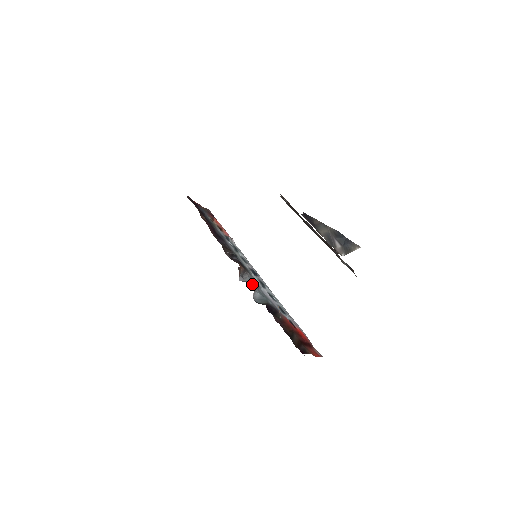
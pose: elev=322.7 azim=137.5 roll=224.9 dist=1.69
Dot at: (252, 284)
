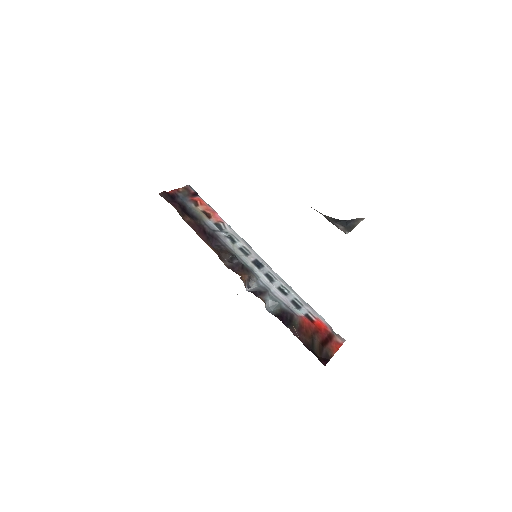
Dot at: (260, 291)
